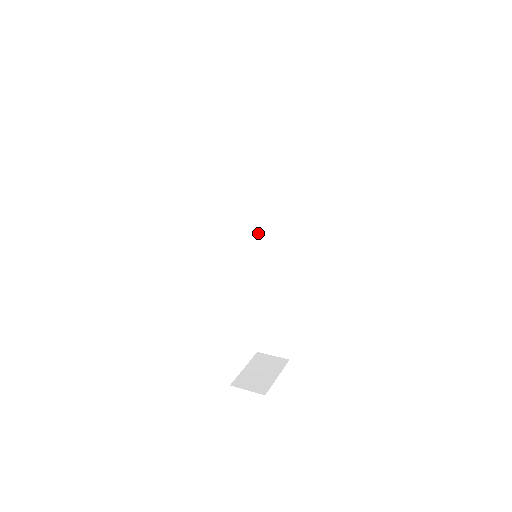
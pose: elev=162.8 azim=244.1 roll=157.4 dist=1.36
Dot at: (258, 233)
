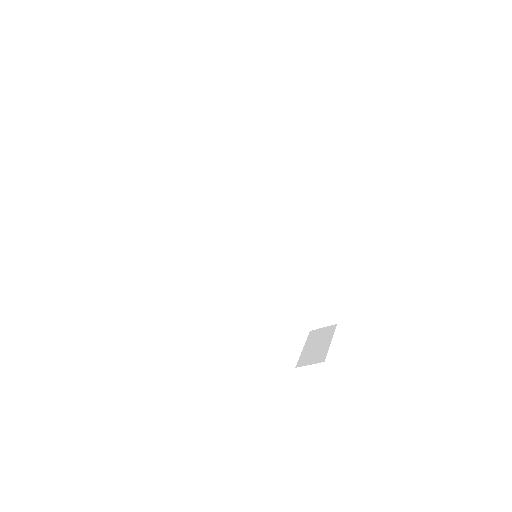
Dot at: (252, 237)
